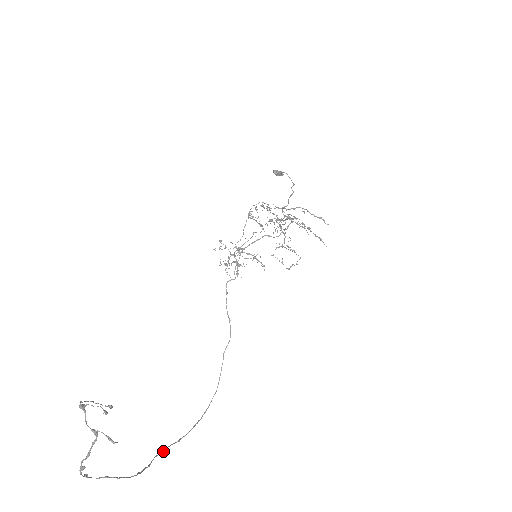
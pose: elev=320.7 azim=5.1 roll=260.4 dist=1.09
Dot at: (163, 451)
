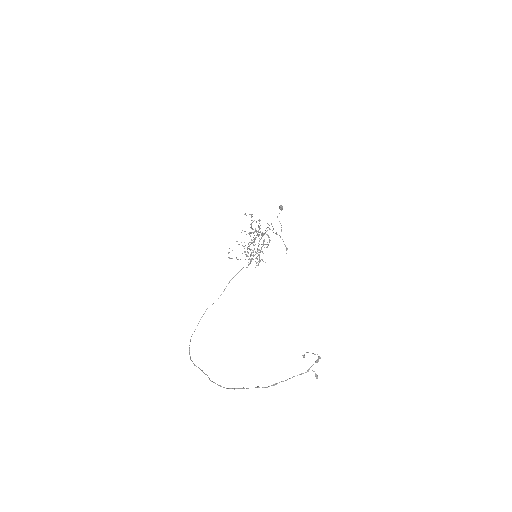
Dot at: (203, 372)
